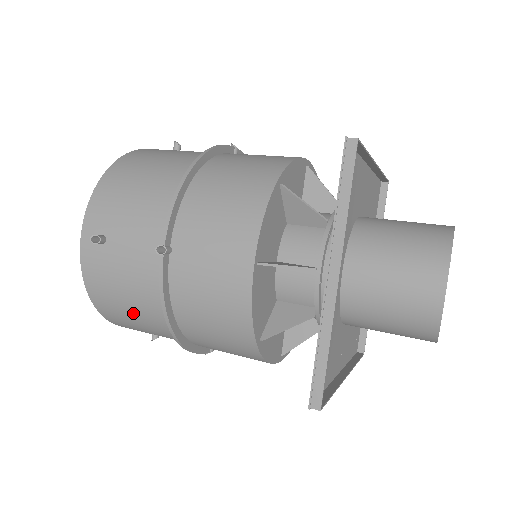
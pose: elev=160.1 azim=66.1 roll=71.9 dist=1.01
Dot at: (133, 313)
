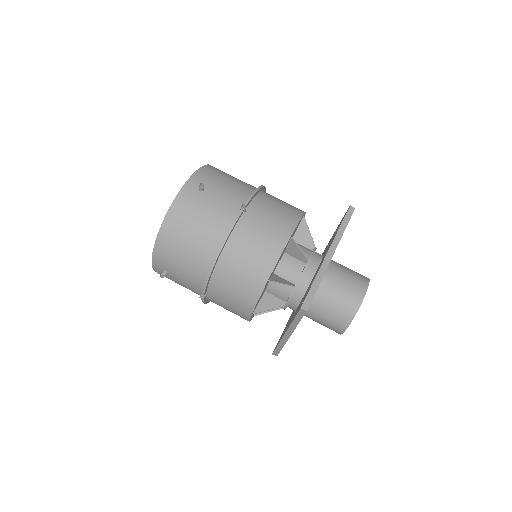
Dot at: occluded
